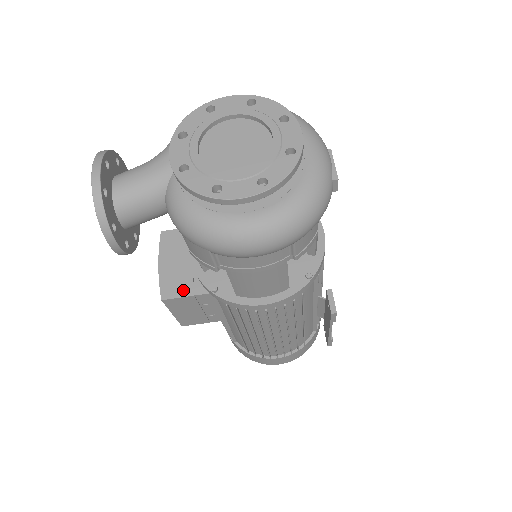
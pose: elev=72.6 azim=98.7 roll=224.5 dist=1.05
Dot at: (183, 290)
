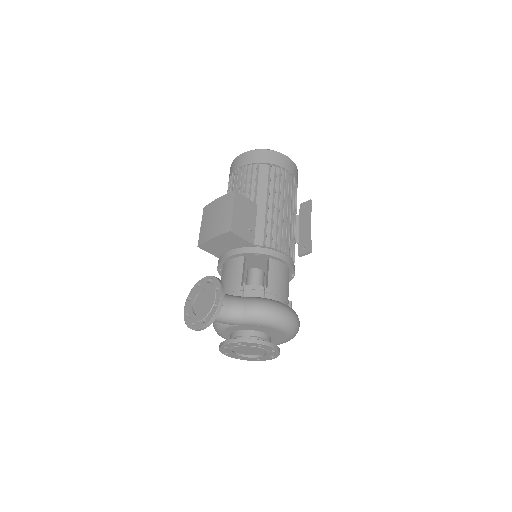
Dot at: (210, 251)
